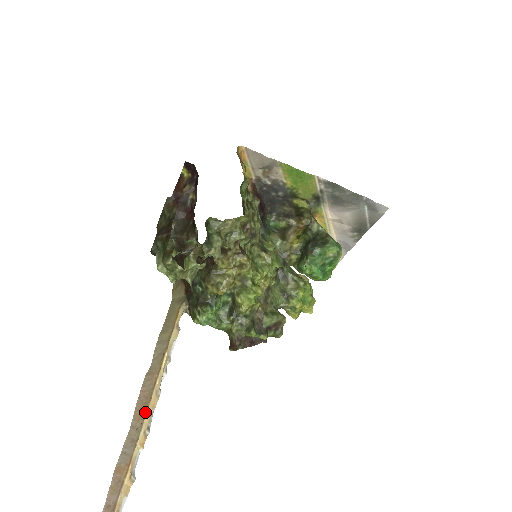
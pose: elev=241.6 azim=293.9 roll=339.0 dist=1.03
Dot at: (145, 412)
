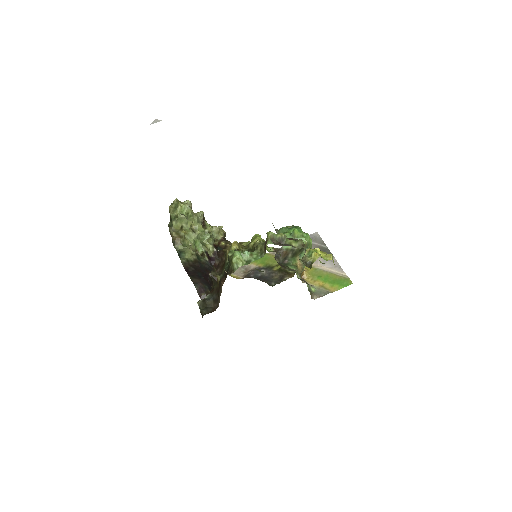
Dot at: occluded
